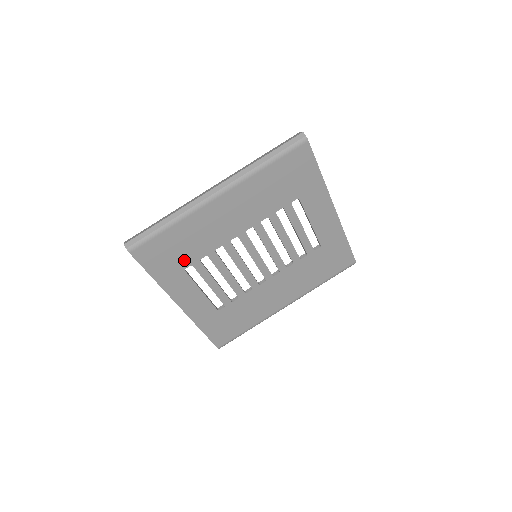
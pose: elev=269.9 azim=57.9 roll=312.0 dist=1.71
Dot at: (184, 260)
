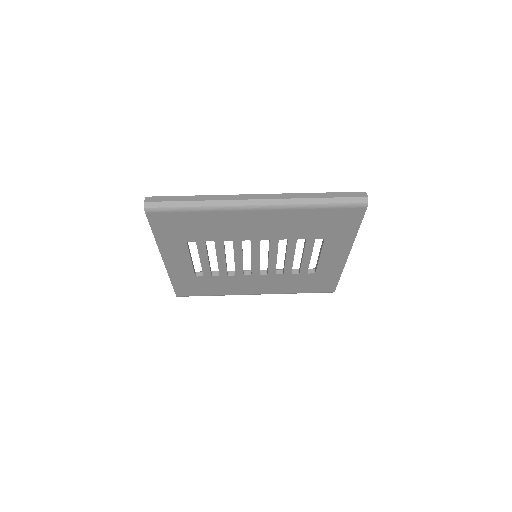
Dot at: (191, 236)
